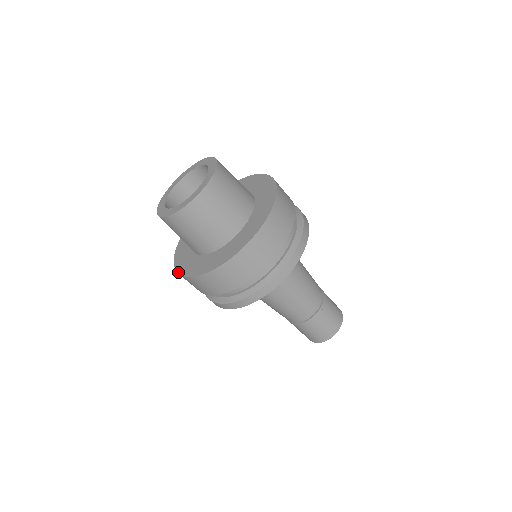
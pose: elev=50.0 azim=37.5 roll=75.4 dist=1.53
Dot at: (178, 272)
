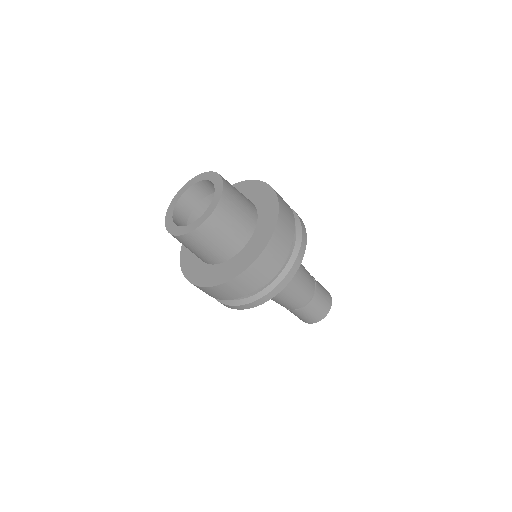
Dot at: (215, 285)
